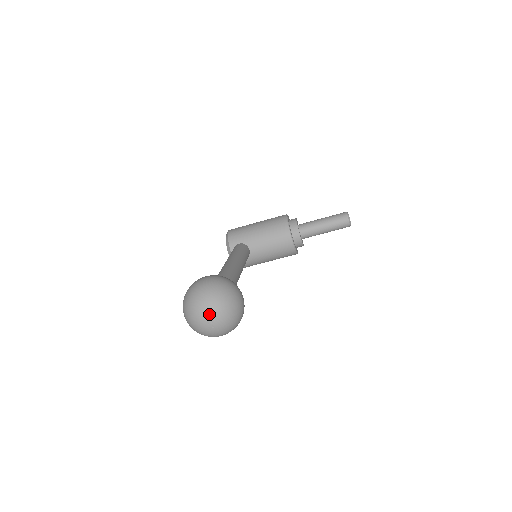
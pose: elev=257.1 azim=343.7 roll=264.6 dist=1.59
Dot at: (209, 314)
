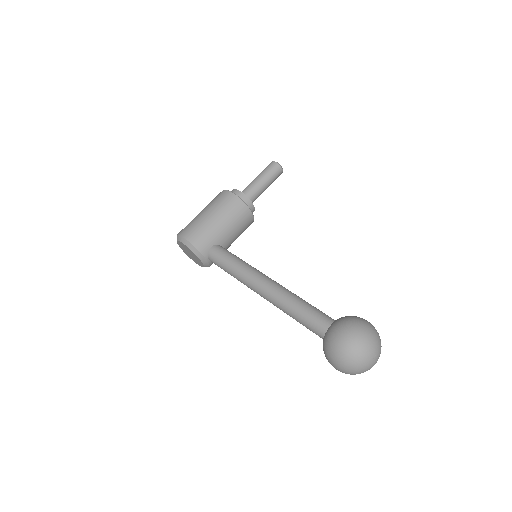
Dot at: (377, 359)
